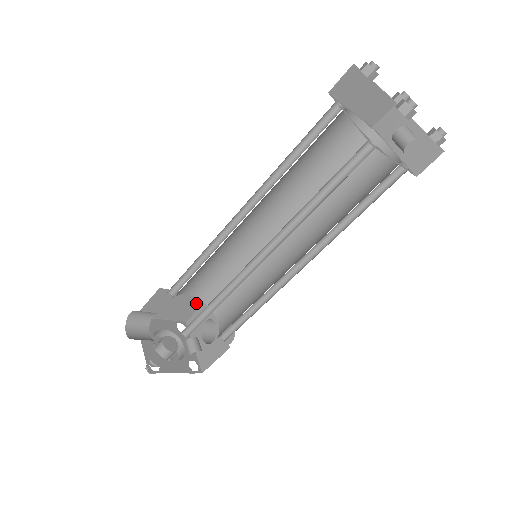
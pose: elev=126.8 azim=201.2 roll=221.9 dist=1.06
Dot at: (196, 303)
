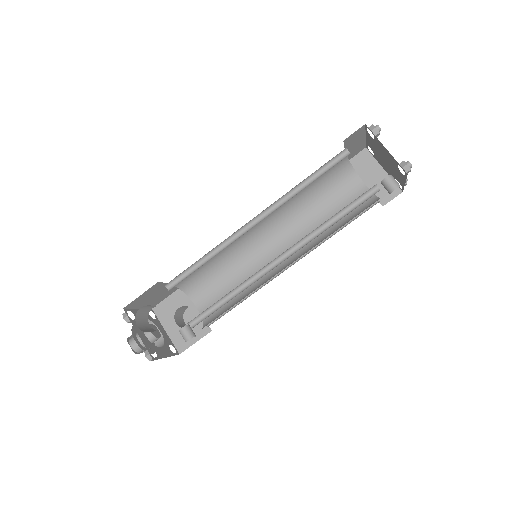
Dot at: (170, 292)
